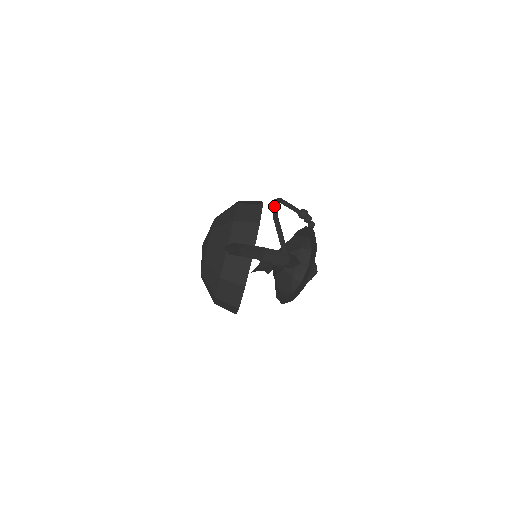
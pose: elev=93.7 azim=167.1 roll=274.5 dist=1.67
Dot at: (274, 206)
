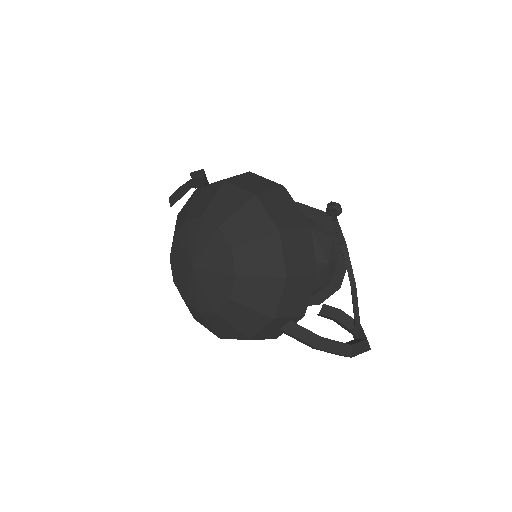
Dot at: (349, 261)
